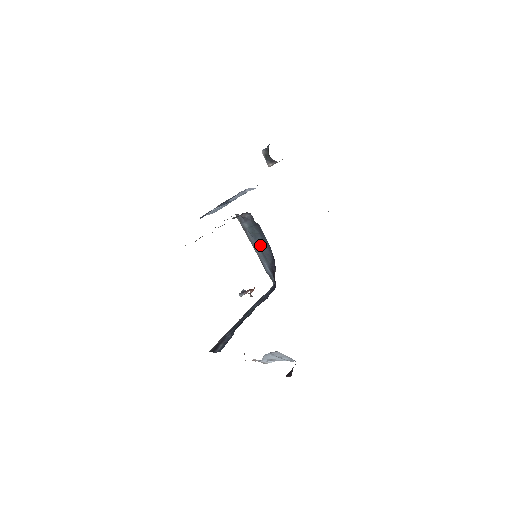
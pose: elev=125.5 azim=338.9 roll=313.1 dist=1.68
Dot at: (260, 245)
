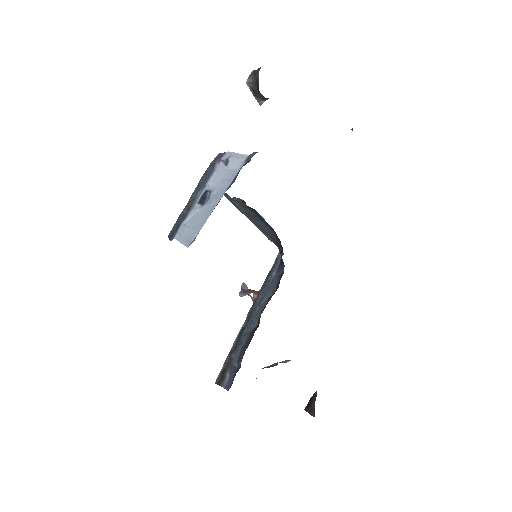
Dot at: (259, 223)
